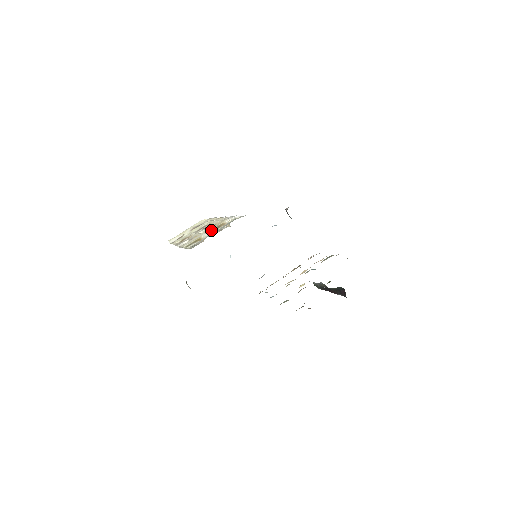
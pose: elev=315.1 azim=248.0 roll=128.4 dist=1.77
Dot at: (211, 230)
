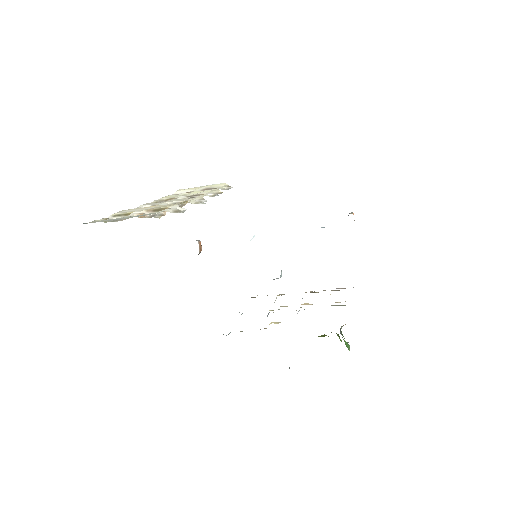
Dot at: (149, 209)
